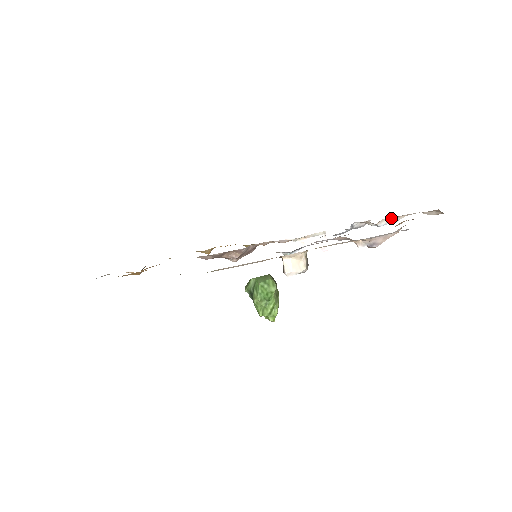
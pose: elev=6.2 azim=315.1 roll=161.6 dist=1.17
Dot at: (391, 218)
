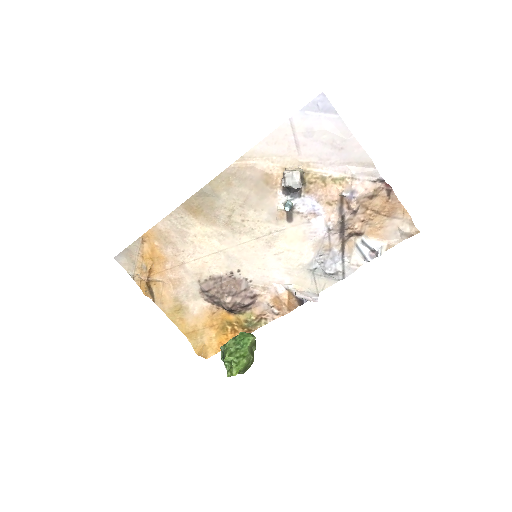
Dot at: (375, 239)
